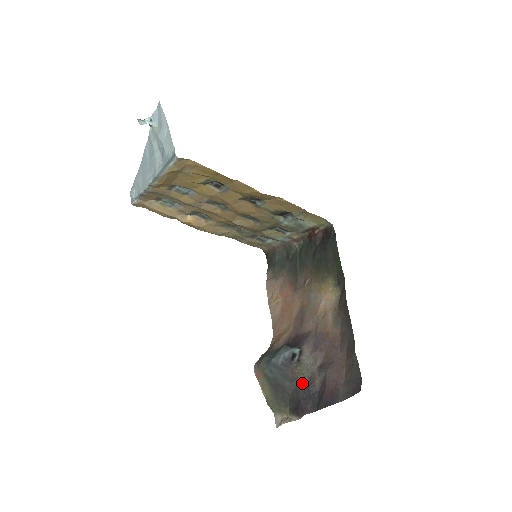
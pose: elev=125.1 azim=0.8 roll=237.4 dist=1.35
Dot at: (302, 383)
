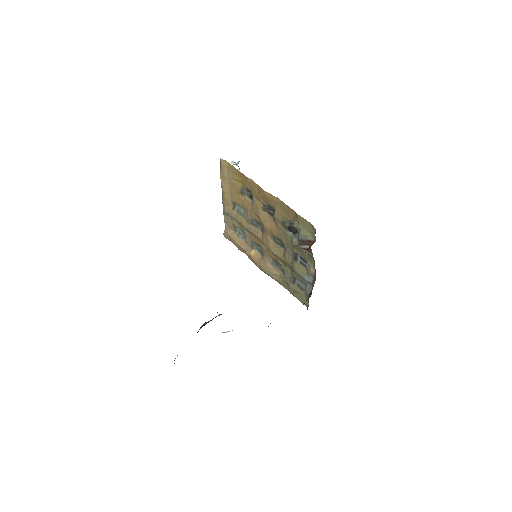
Dot at: occluded
